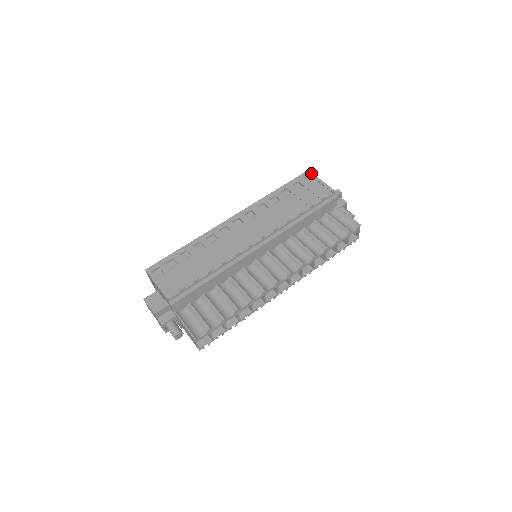
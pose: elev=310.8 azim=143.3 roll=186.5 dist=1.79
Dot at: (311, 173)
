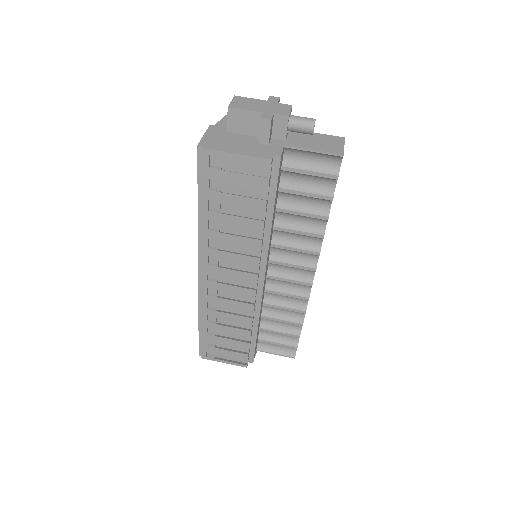
Dot at: (209, 152)
